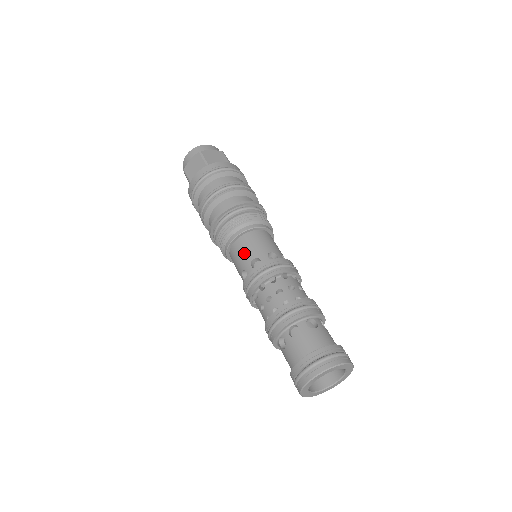
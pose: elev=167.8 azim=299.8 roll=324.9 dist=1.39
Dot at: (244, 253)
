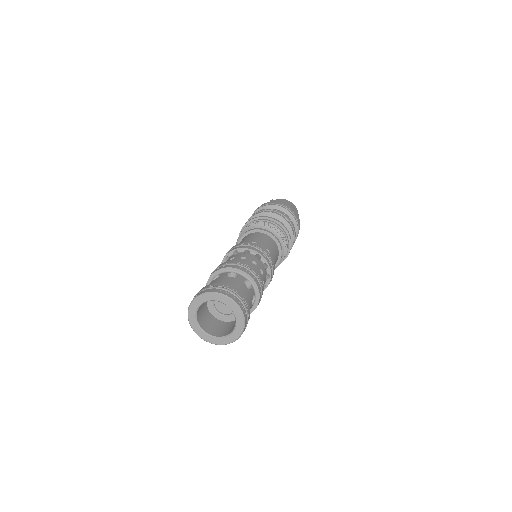
Dot at: occluded
